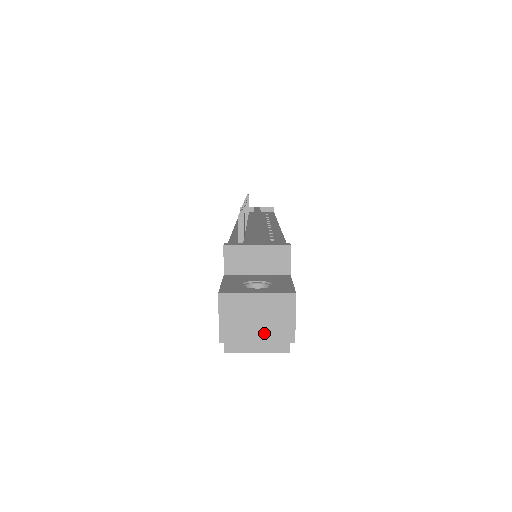
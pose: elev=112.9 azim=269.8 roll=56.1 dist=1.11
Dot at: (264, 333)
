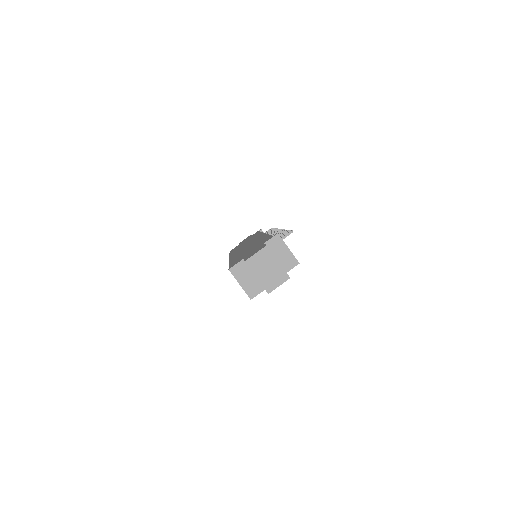
Dot at: (263, 278)
